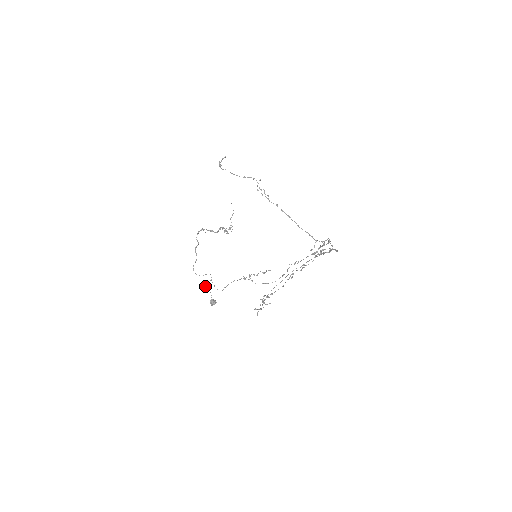
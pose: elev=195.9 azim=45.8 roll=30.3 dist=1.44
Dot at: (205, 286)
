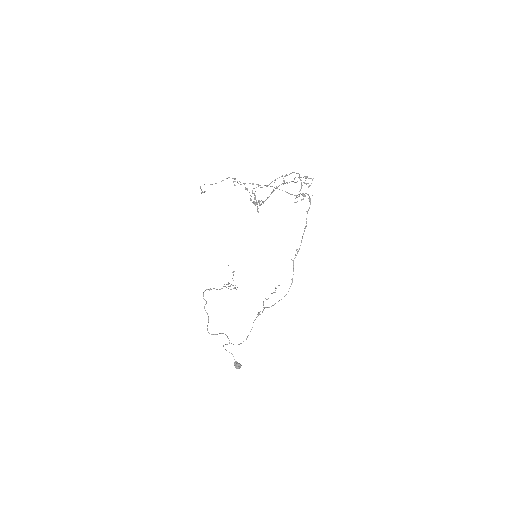
Dot at: (225, 349)
